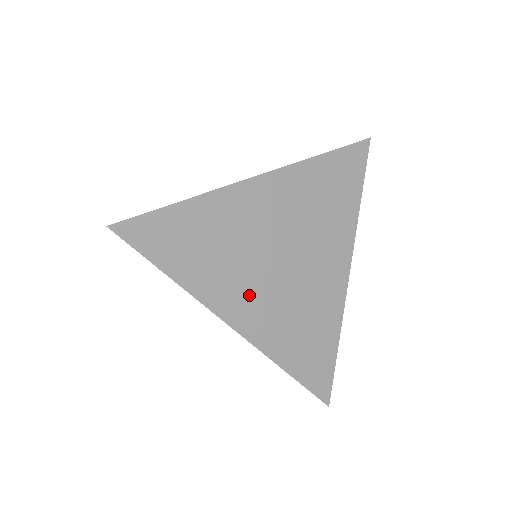
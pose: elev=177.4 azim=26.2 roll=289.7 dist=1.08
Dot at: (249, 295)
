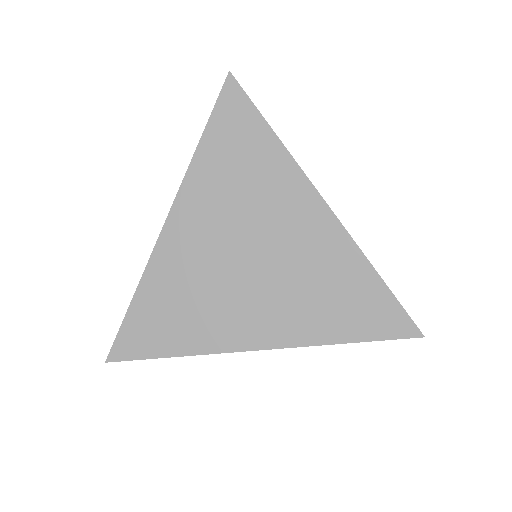
Dot at: (248, 313)
